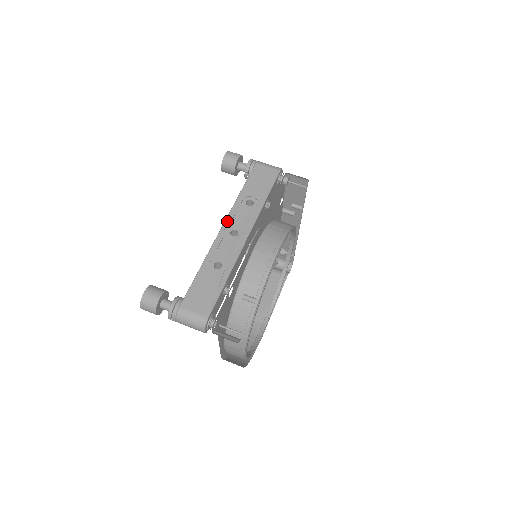
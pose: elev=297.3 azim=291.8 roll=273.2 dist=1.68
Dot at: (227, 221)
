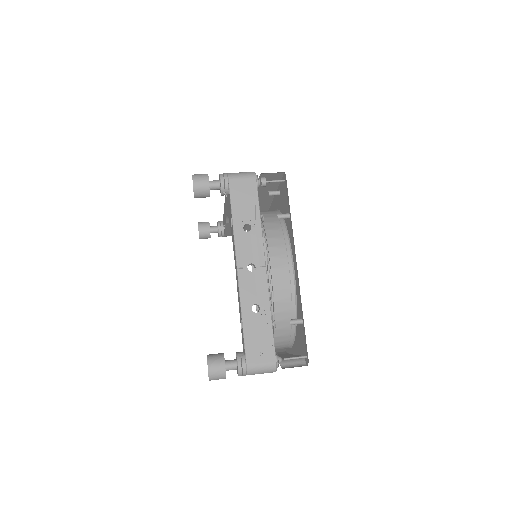
Dot at: (238, 259)
